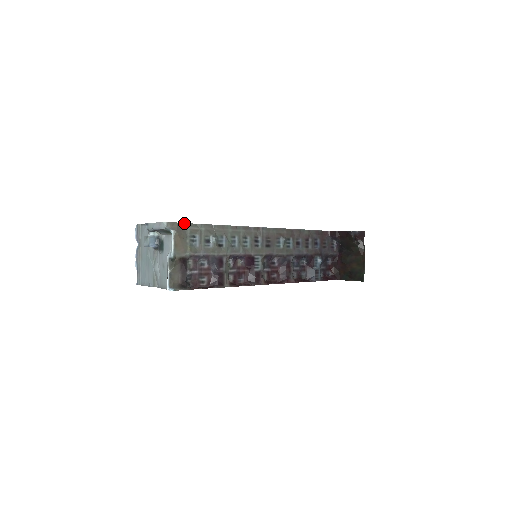
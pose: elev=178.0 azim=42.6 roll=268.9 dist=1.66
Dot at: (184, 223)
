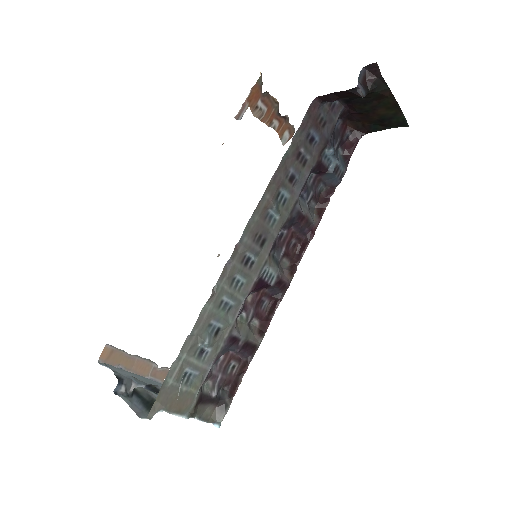
Dot at: (161, 387)
